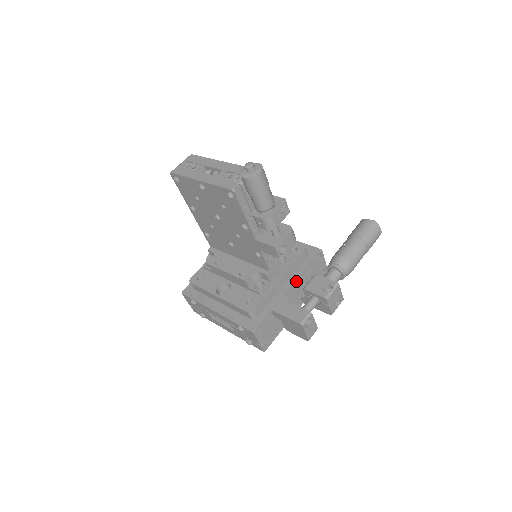
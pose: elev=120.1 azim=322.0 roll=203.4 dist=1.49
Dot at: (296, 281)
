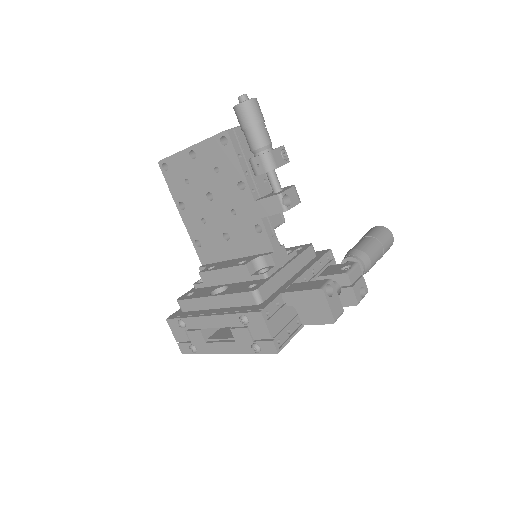
Dot at: (307, 271)
